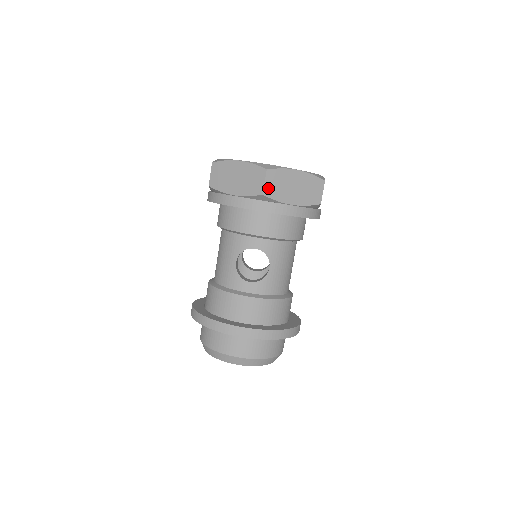
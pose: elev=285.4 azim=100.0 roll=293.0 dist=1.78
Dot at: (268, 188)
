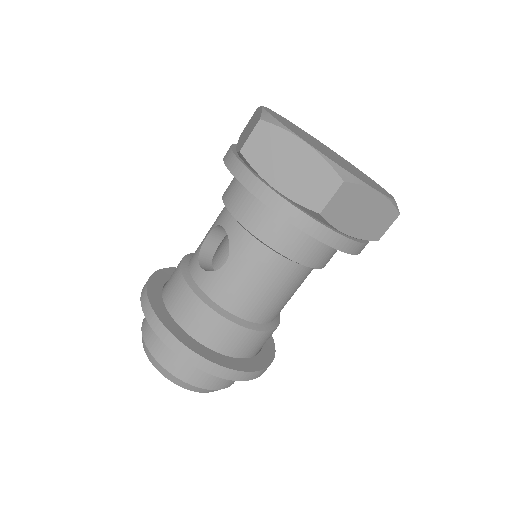
Dot at: (251, 146)
